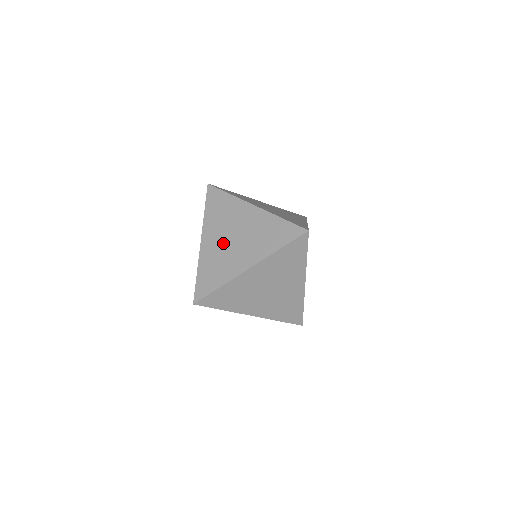
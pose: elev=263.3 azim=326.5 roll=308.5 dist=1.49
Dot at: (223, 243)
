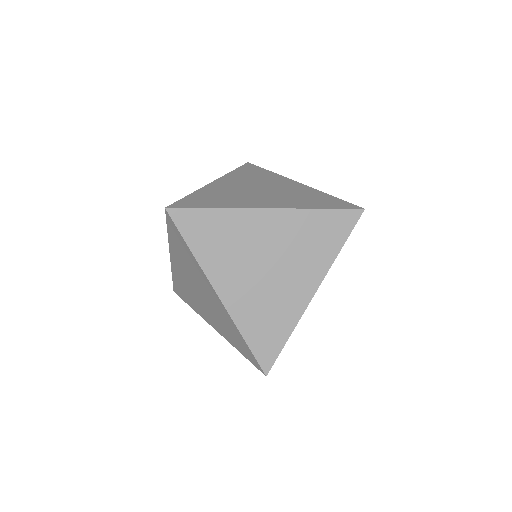
Dot at: (190, 285)
